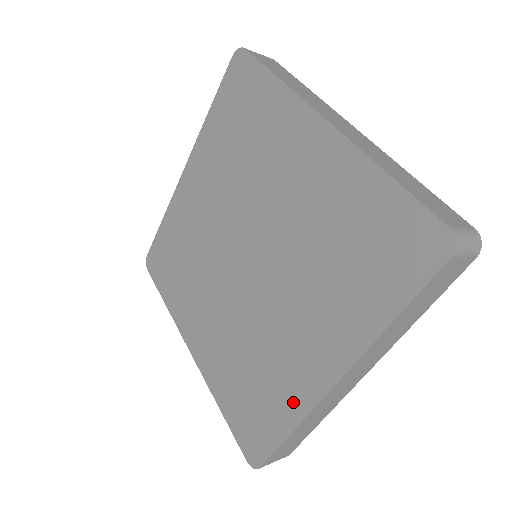
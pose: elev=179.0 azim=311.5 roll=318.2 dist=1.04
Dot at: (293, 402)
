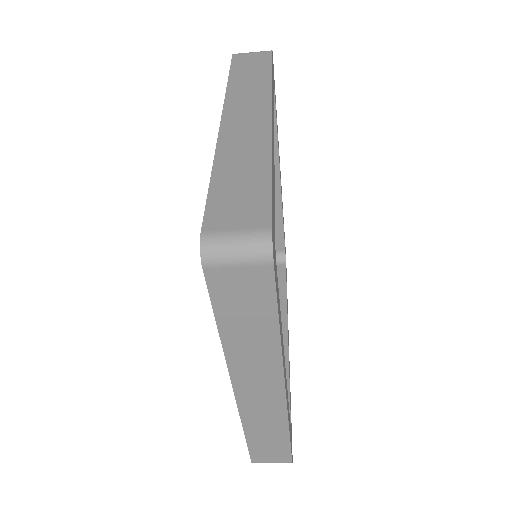
Dot at: occluded
